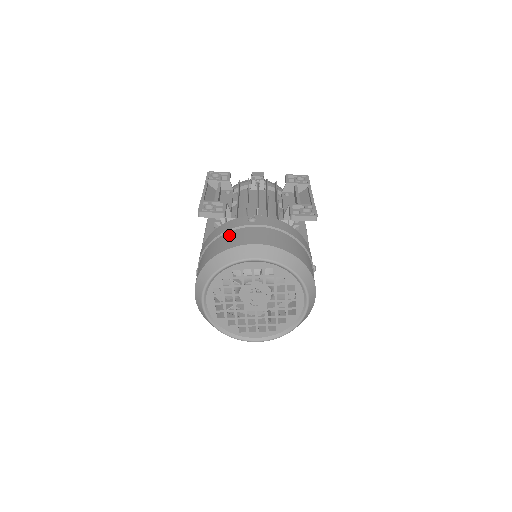
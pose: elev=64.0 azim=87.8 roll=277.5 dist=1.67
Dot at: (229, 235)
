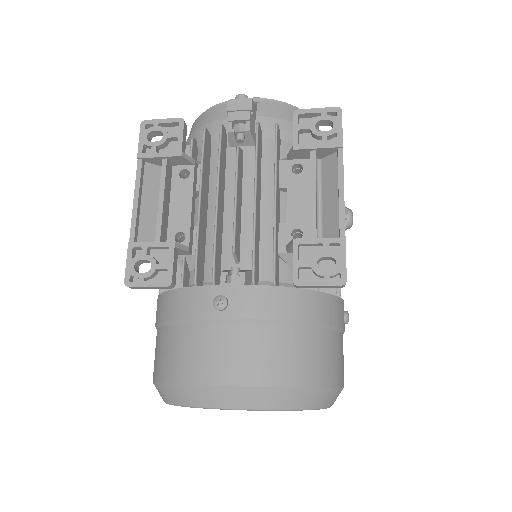
Dot at: (183, 338)
